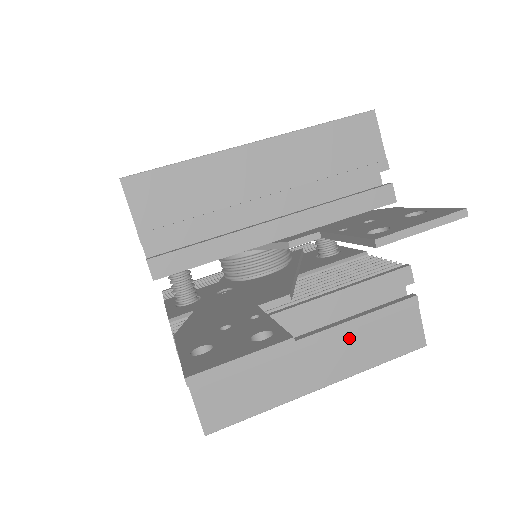
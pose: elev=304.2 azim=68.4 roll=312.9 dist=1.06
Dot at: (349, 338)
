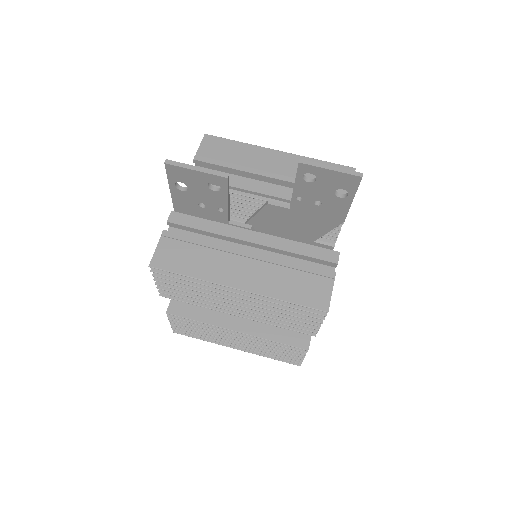
Dot at: (274, 270)
